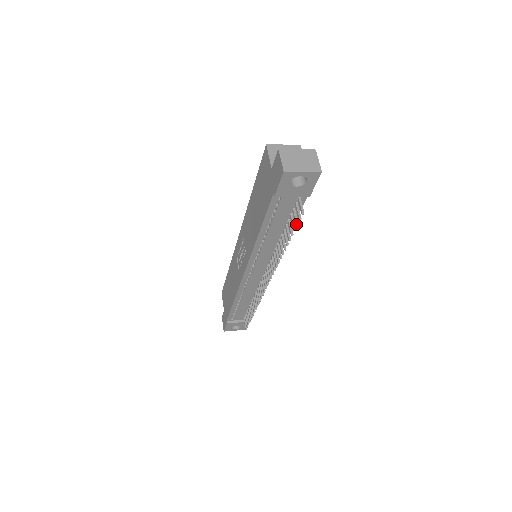
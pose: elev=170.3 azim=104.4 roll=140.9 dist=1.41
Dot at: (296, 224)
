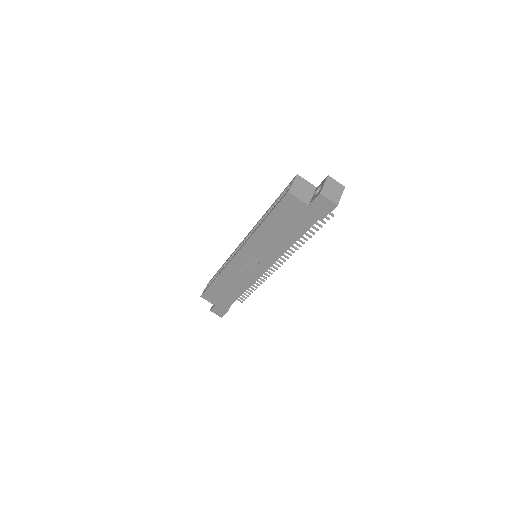
Dot at: occluded
